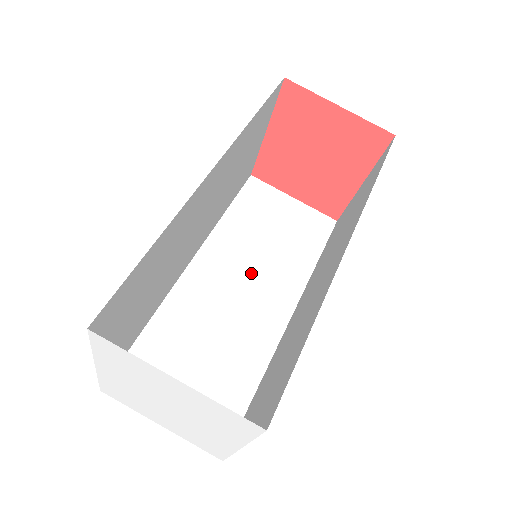
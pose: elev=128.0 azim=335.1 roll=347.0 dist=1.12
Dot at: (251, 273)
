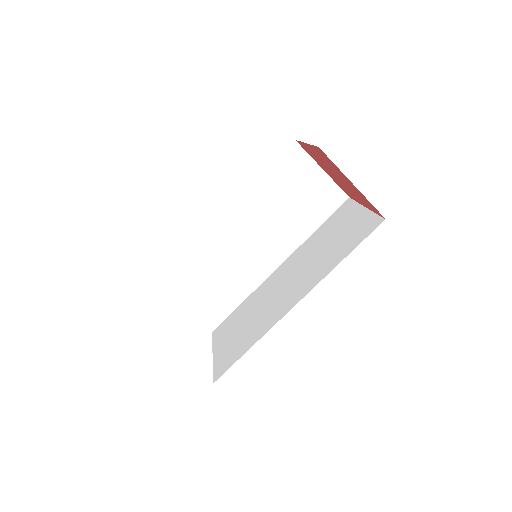
Dot at: (264, 230)
